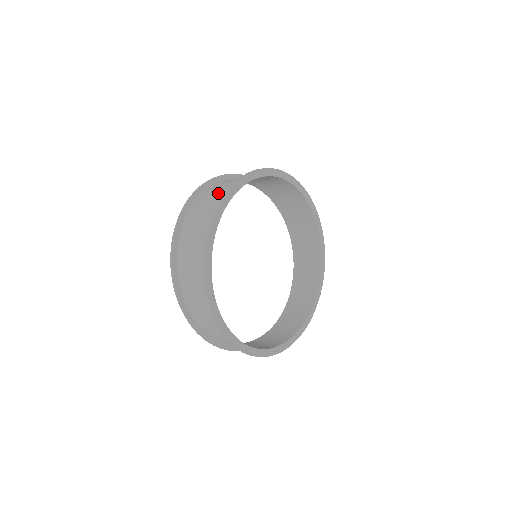
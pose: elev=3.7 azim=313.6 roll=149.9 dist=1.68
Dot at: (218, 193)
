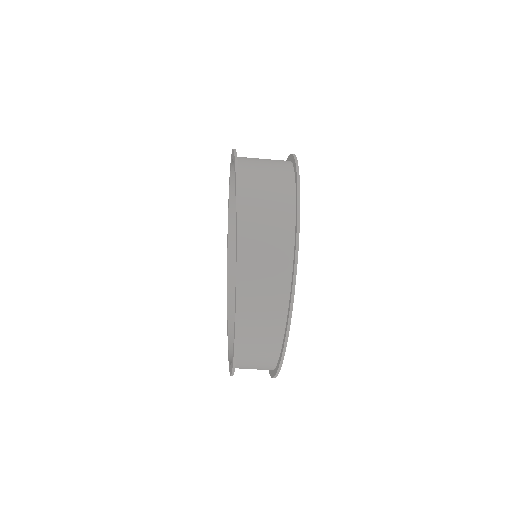
Dot at: occluded
